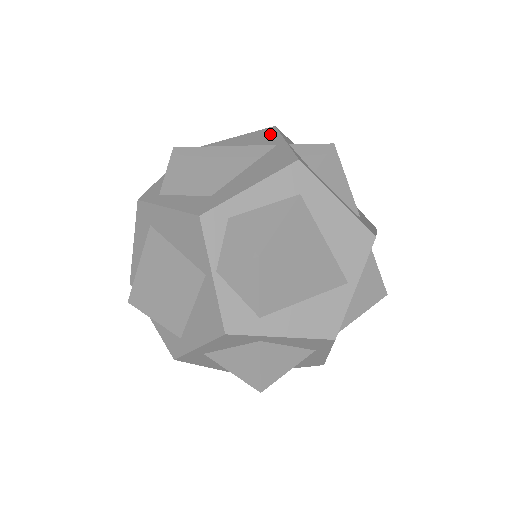
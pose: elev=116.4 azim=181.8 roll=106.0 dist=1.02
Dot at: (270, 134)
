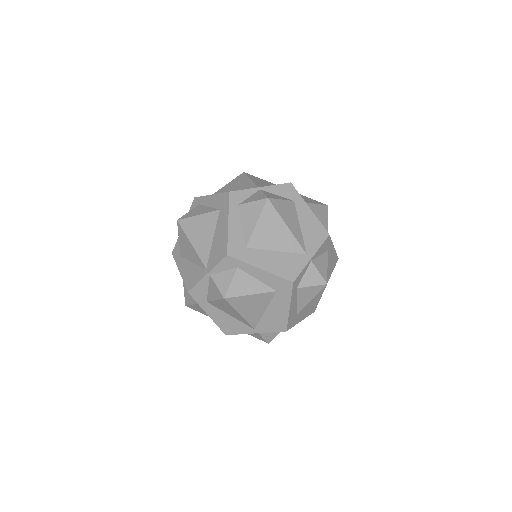
Dot at: (318, 239)
